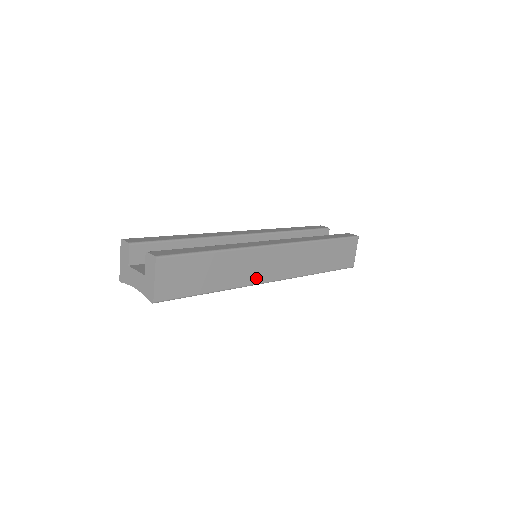
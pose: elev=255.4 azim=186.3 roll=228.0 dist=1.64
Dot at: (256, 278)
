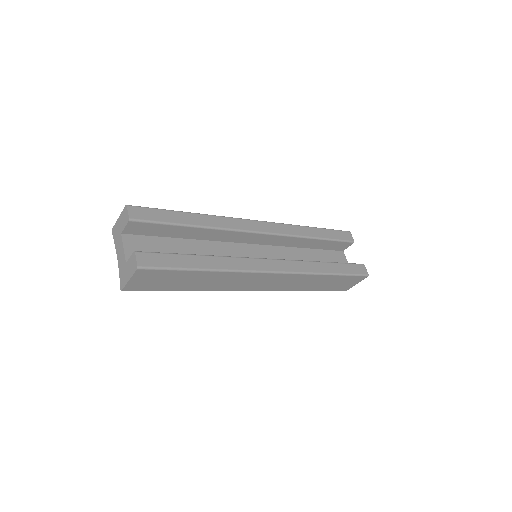
Dot at: (237, 288)
